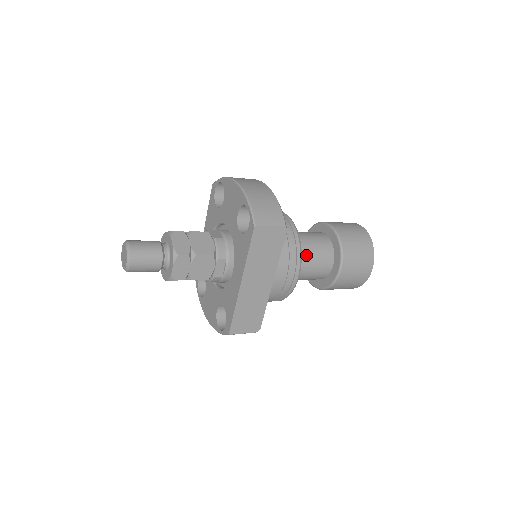
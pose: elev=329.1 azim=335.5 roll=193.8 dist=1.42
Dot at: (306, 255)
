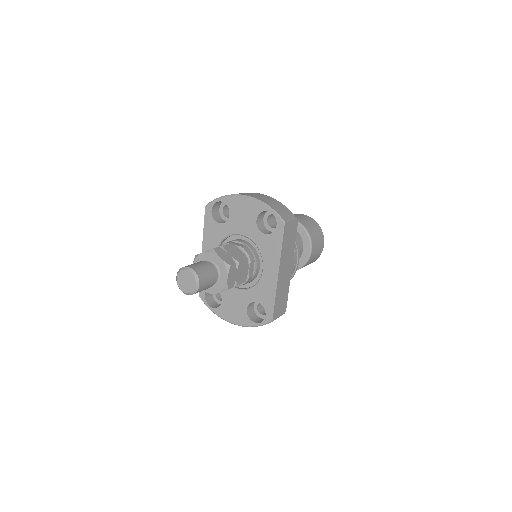
Dot at: occluded
